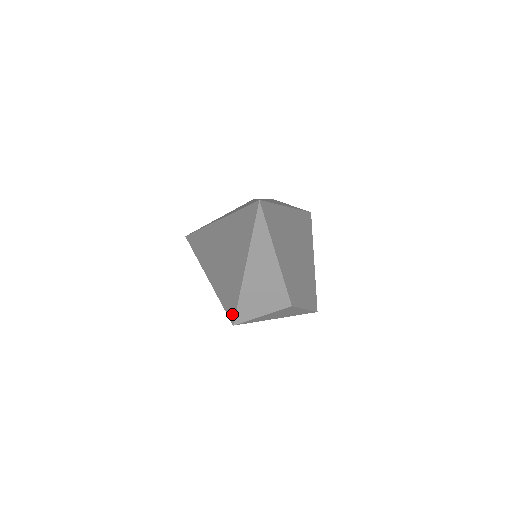
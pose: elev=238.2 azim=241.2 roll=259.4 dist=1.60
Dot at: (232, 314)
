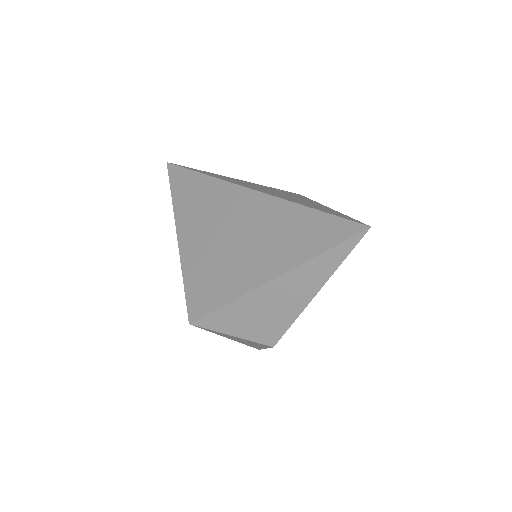
Dot at: (198, 310)
